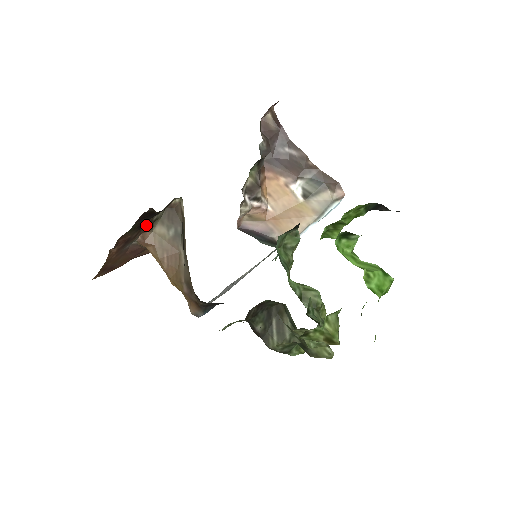
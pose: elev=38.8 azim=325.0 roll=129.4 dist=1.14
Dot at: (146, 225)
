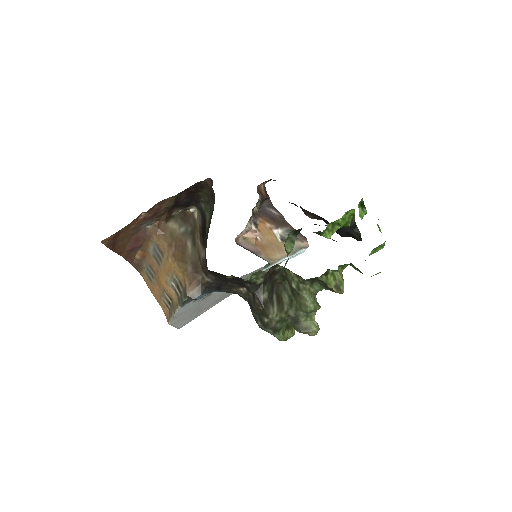
Dot at: (169, 213)
